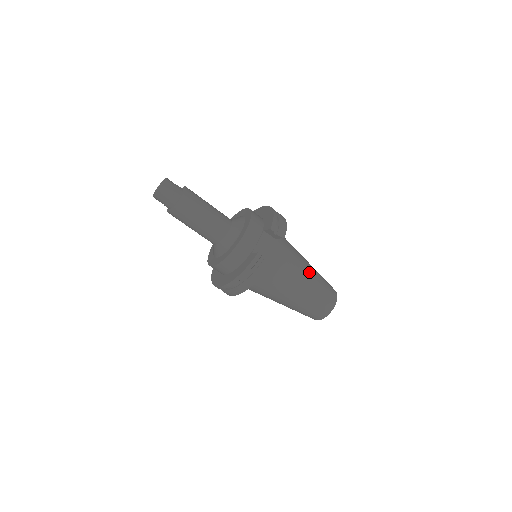
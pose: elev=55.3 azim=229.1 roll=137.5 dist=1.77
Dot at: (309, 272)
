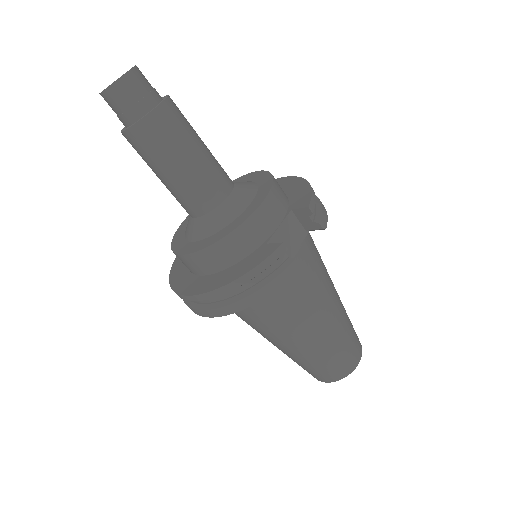
Dot at: (337, 300)
